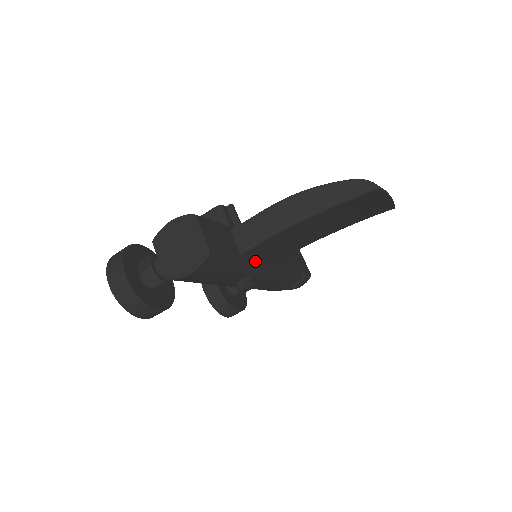
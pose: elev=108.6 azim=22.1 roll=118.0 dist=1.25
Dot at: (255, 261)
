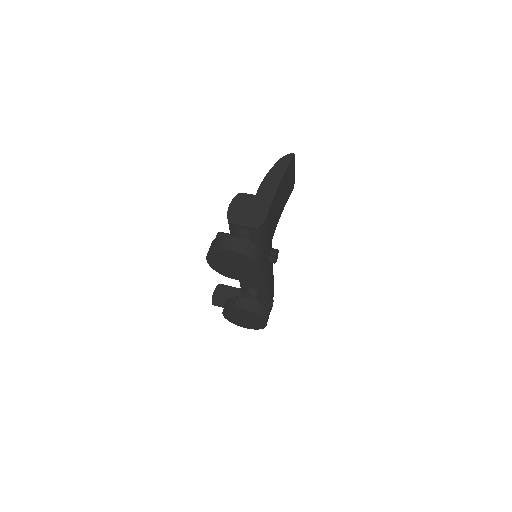
Dot at: occluded
